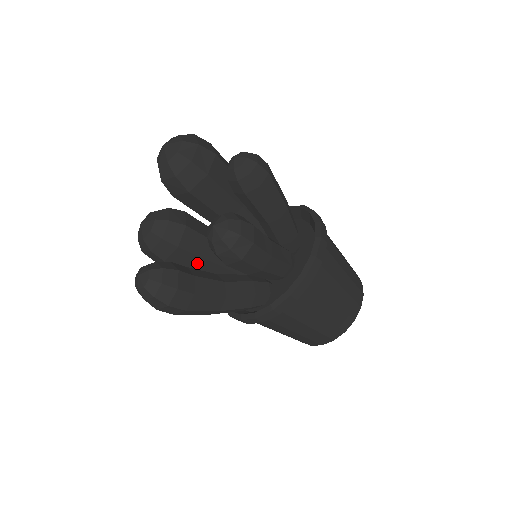
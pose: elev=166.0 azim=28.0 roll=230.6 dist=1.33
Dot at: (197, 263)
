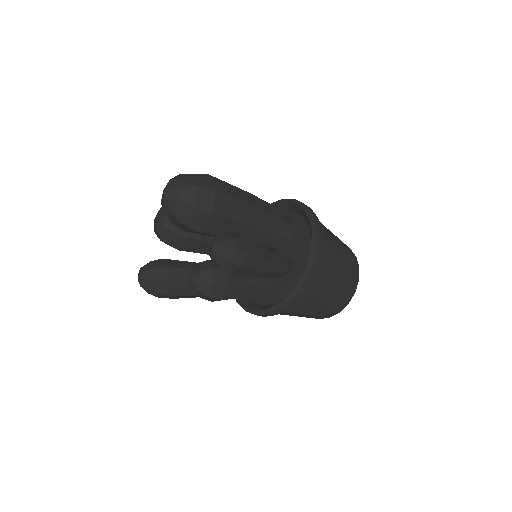
Dot at: occluded
